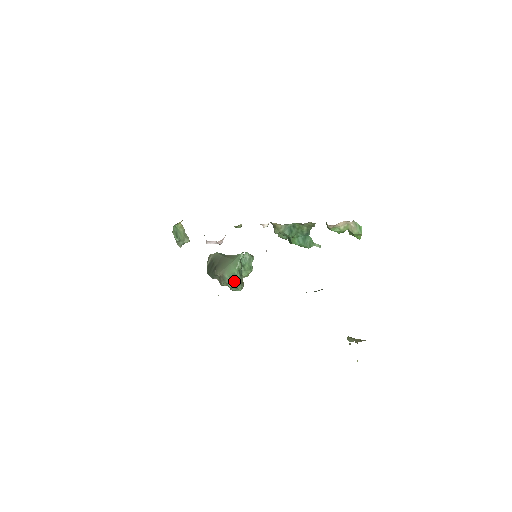
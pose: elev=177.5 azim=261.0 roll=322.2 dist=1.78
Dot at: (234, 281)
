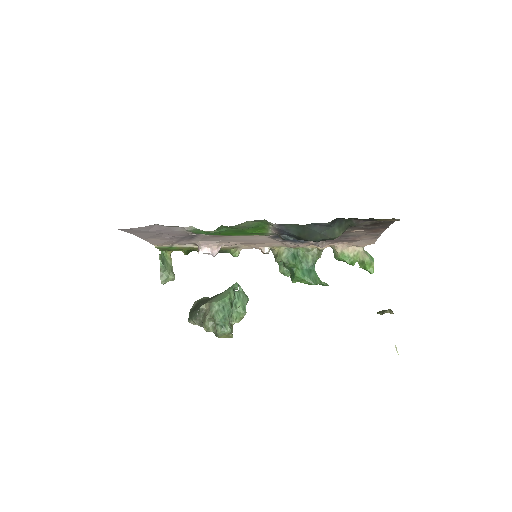
Dot at: (223, 311)
